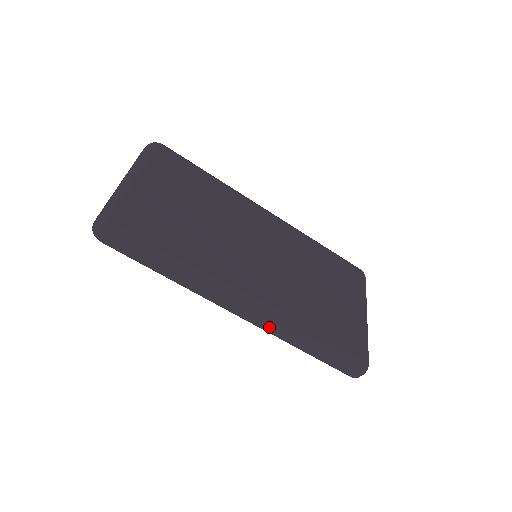
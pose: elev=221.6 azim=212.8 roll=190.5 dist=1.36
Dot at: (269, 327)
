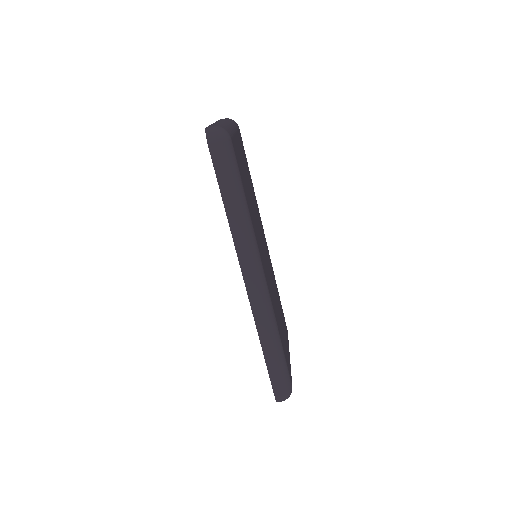
Dot at: (259, 310)
